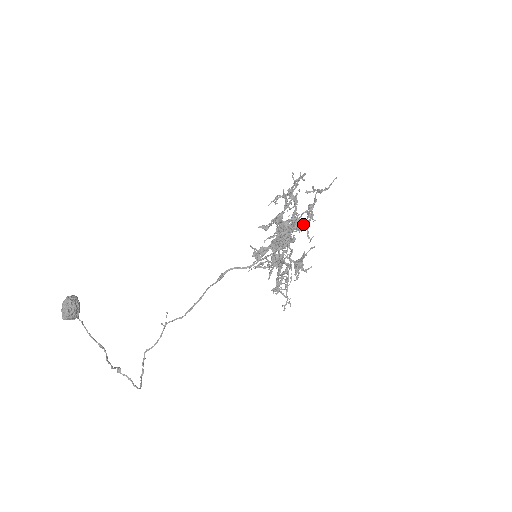
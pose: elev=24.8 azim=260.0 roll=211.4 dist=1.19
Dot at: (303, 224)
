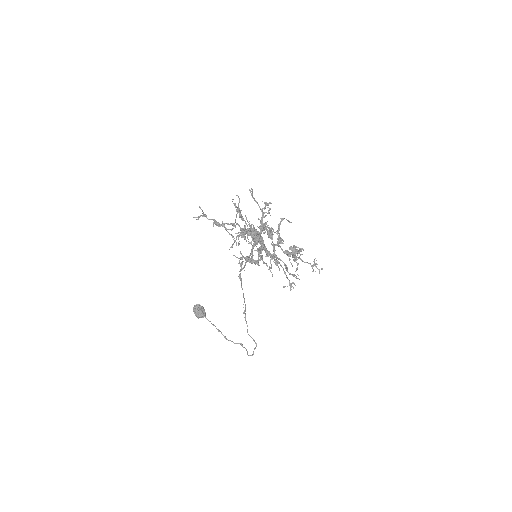
Dot at: (243, 230)
